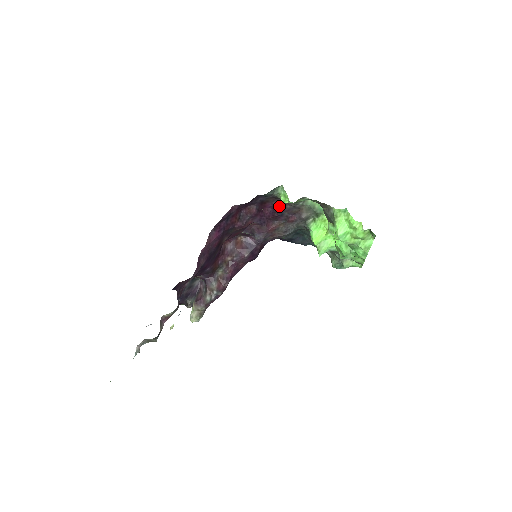
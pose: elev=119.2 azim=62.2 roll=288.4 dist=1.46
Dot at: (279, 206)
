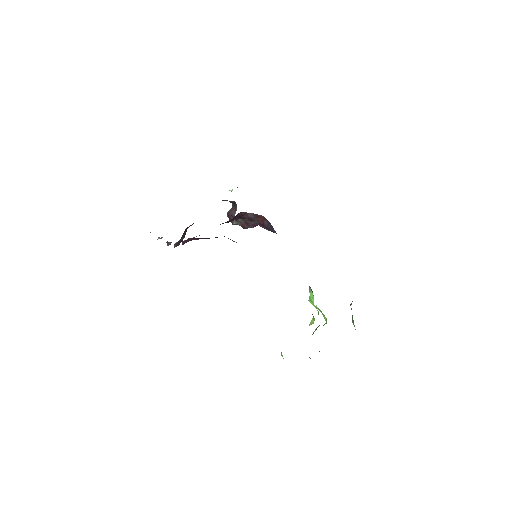
Dot at: occluded
